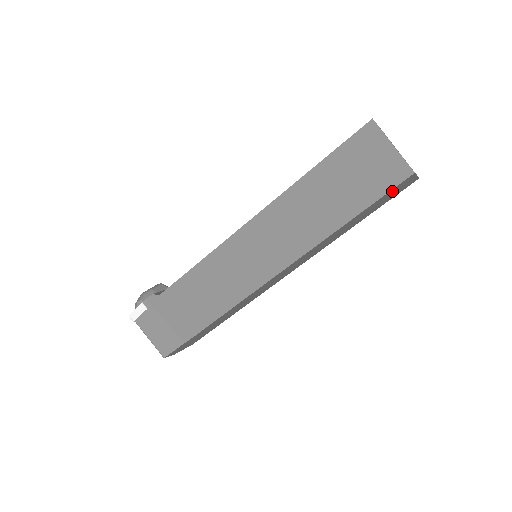
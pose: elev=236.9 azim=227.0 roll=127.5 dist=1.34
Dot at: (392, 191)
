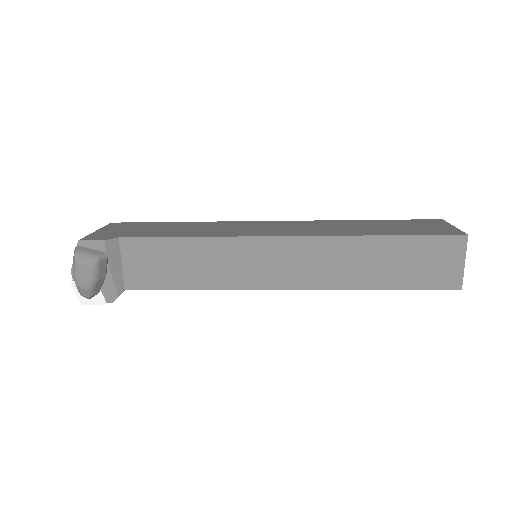
Dot at: occluded
